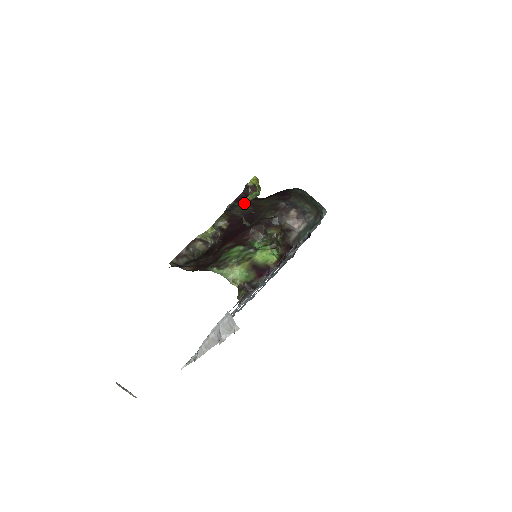
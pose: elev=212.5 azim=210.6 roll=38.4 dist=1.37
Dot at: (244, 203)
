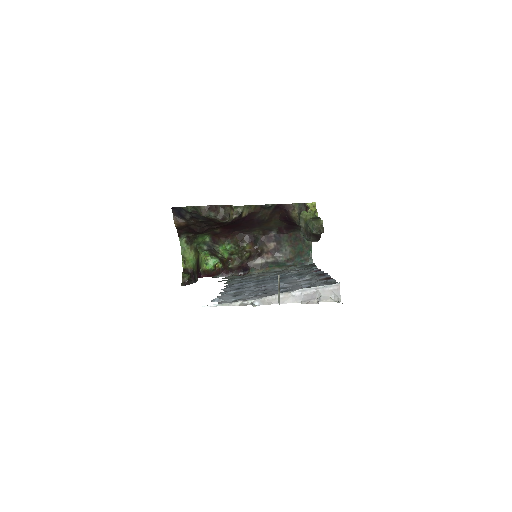
Dot at: (307, 214)
